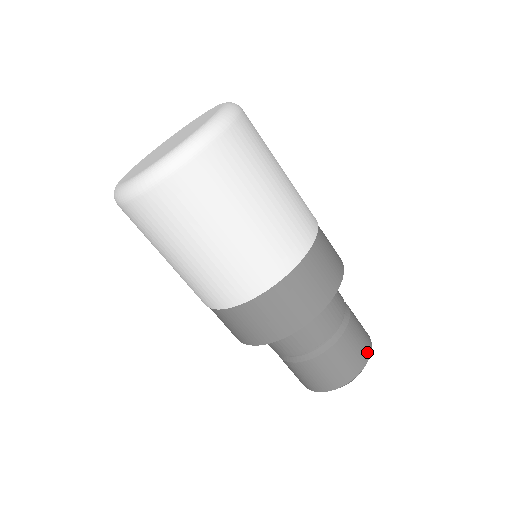
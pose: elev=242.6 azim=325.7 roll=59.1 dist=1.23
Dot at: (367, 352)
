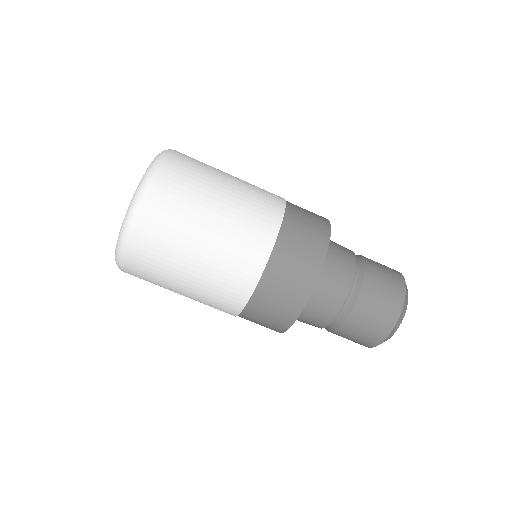
Dot at: (399, 297)
